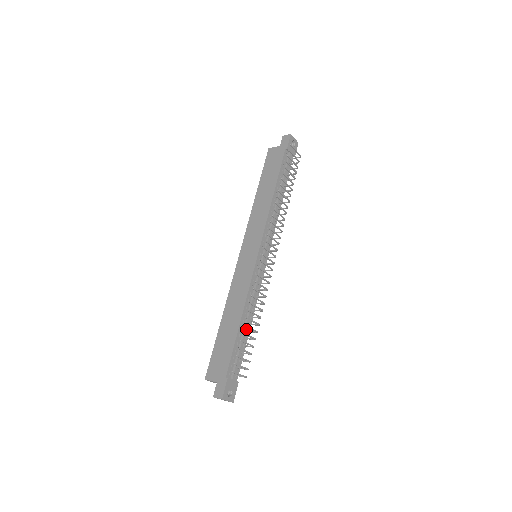
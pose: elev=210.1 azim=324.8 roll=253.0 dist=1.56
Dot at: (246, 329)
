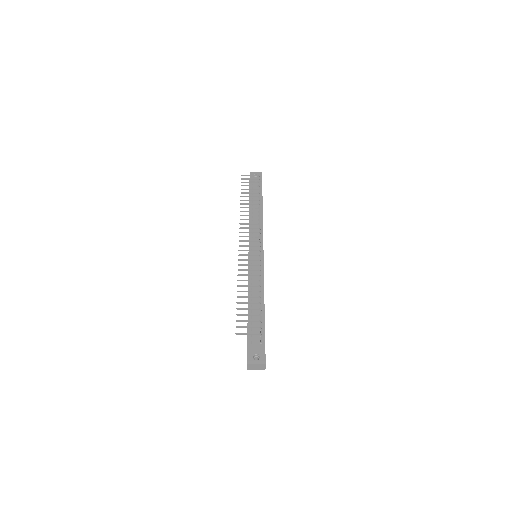
Dot at: (256, 304)
